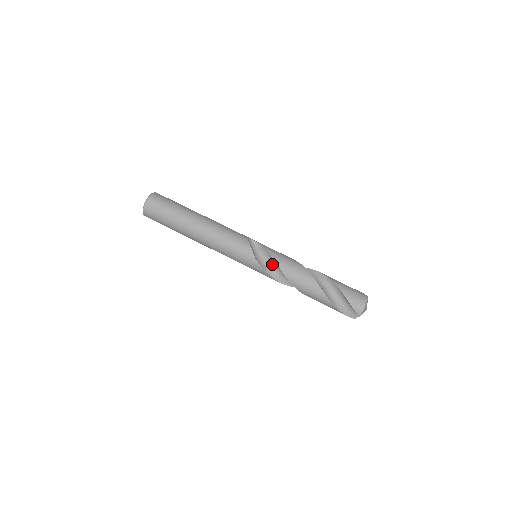
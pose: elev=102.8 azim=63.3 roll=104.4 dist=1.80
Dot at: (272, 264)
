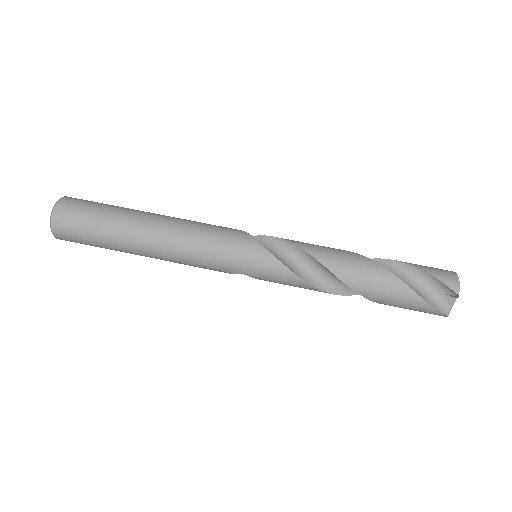
Dot at: (288, 254)
